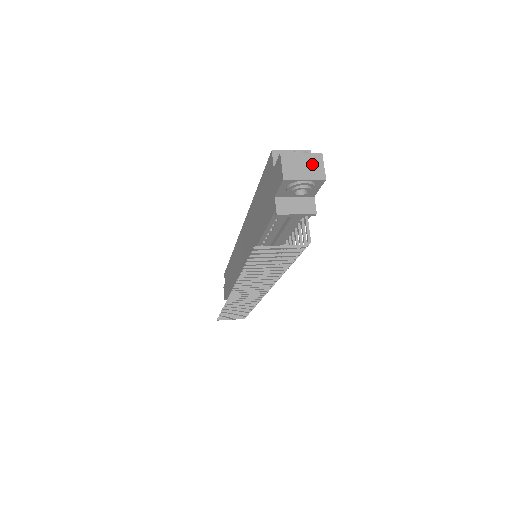
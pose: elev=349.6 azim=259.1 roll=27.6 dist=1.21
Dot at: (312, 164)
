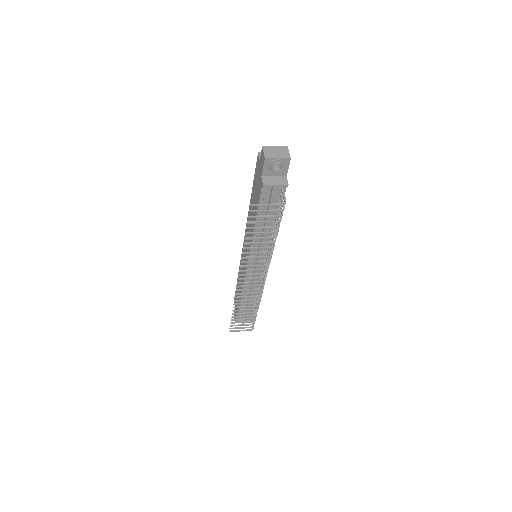
Dot at: (282, 151)
